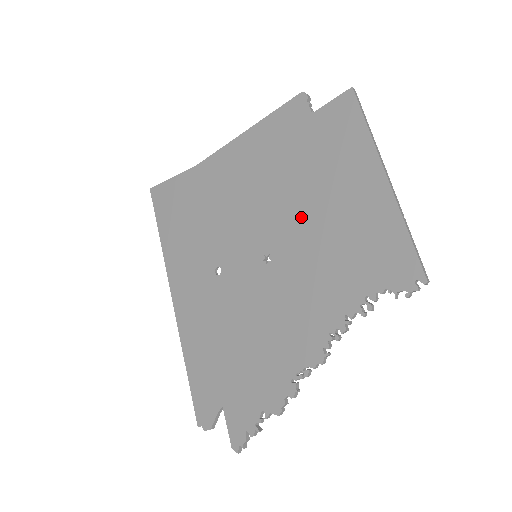
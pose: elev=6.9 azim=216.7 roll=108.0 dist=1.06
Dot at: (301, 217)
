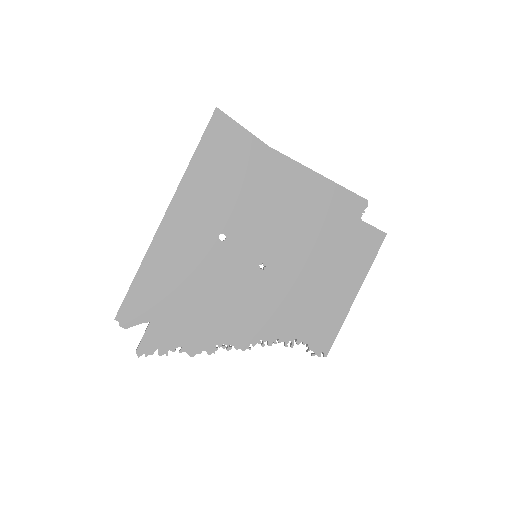
Dot at: (303, 267)
